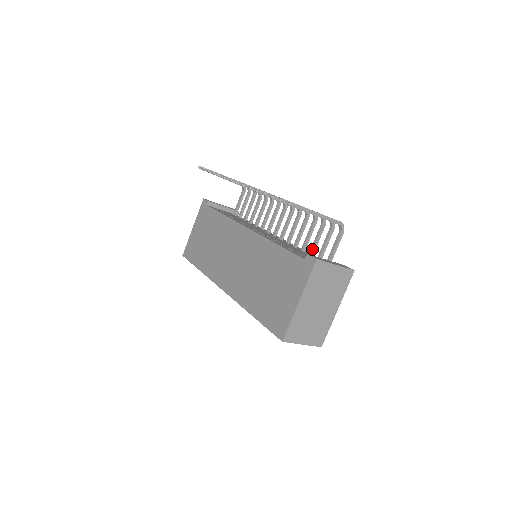
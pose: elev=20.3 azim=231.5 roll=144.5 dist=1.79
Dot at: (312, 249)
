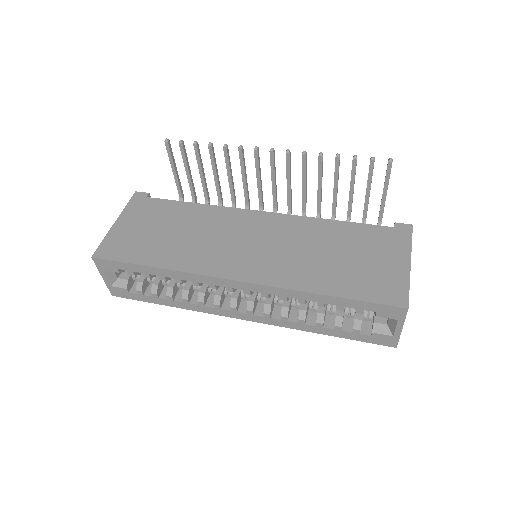
Dot at: occluded
